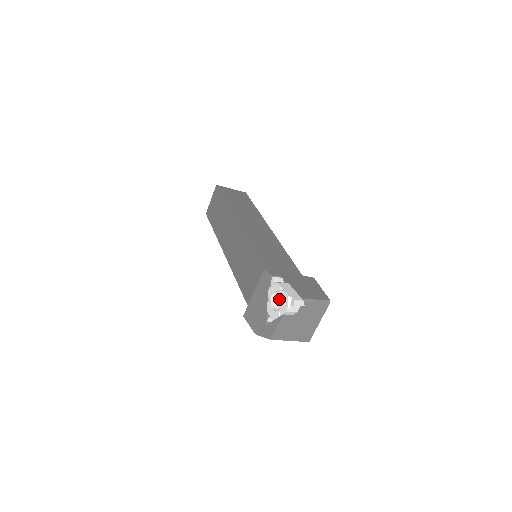
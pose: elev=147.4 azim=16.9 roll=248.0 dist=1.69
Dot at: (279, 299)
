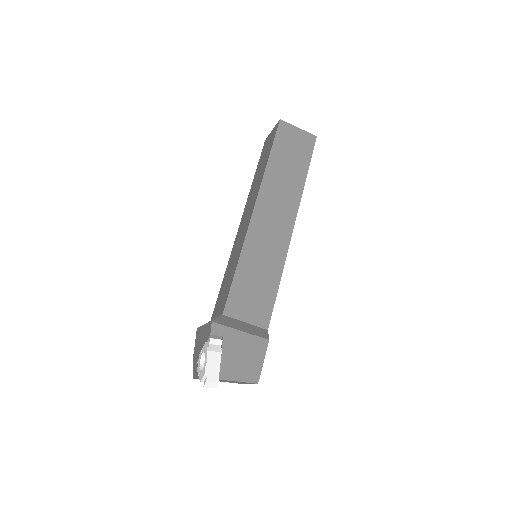
Dot at: occluded
